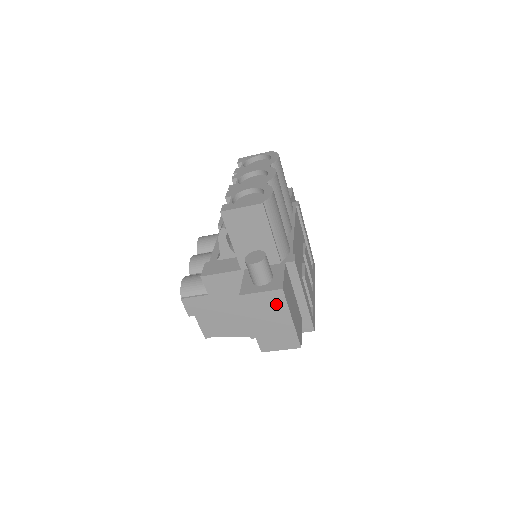
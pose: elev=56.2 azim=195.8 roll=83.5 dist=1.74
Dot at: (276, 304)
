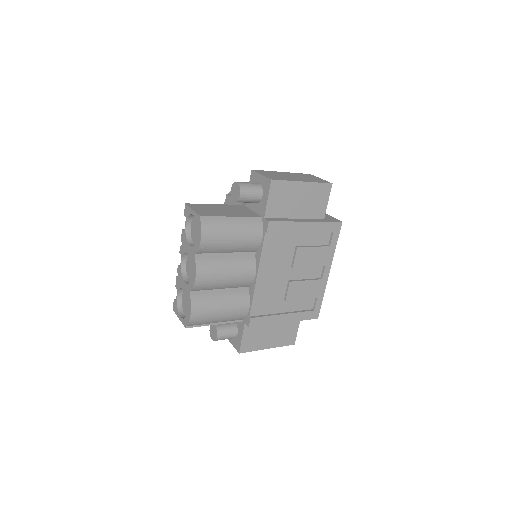
Dot at: occluded
